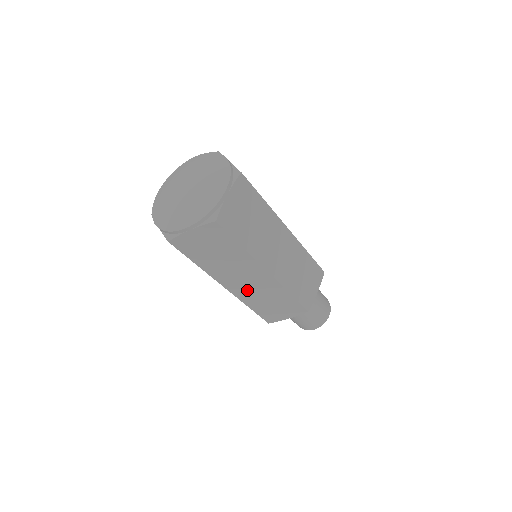
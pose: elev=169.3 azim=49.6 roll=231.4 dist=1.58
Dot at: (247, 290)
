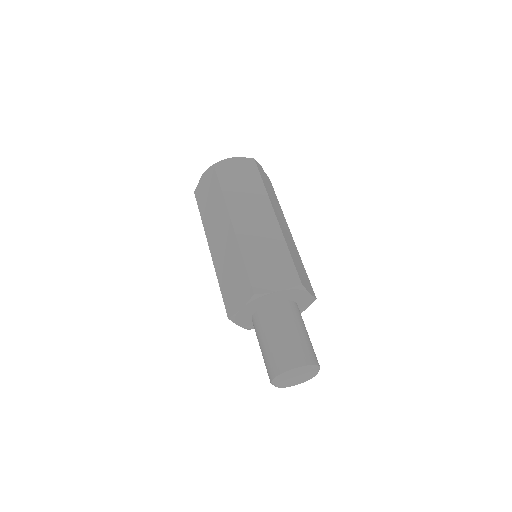
Dot at: (220, 252)
